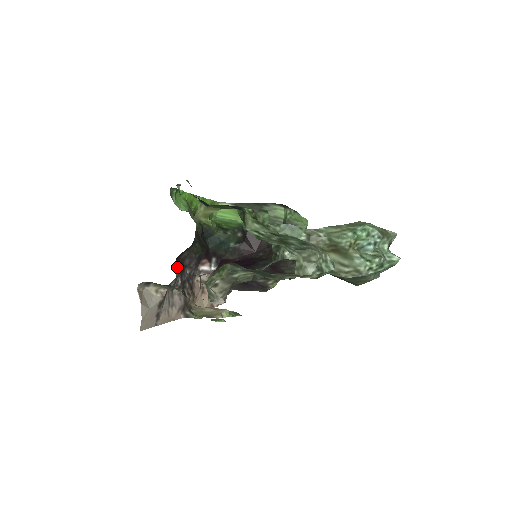
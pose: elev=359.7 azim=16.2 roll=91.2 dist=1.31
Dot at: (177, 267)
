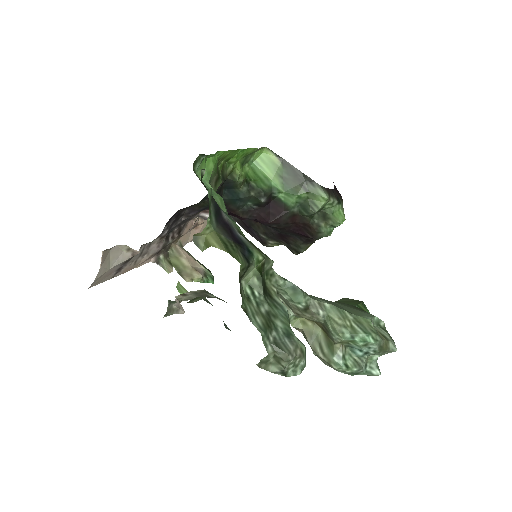
Dot at: (169, 221)
